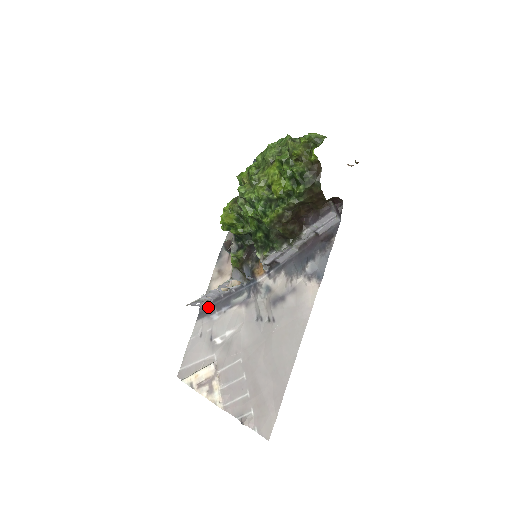
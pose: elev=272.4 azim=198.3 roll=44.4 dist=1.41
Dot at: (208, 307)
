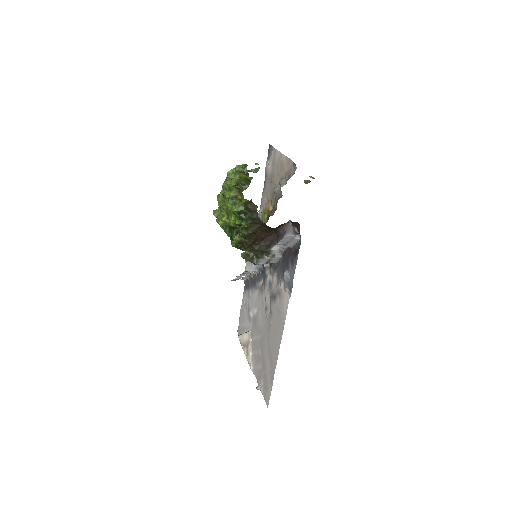
Dot at: (247, 282)
